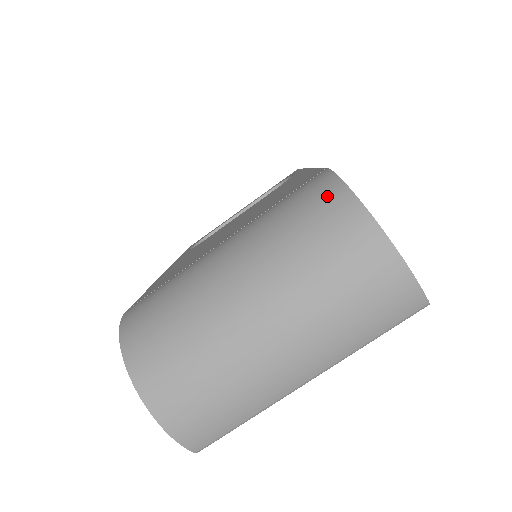
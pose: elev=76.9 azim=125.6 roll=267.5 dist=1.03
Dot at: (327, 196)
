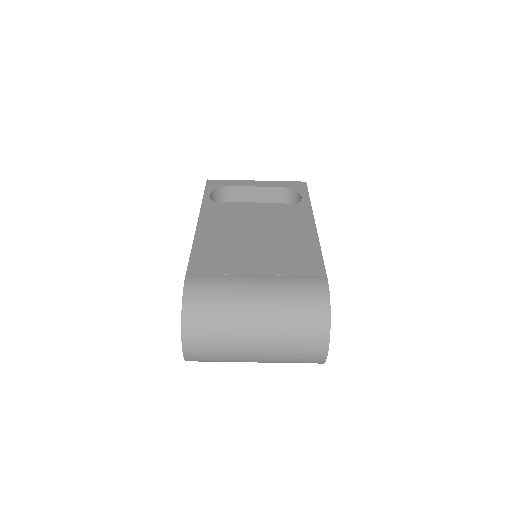
Dot at: (319, 304)
